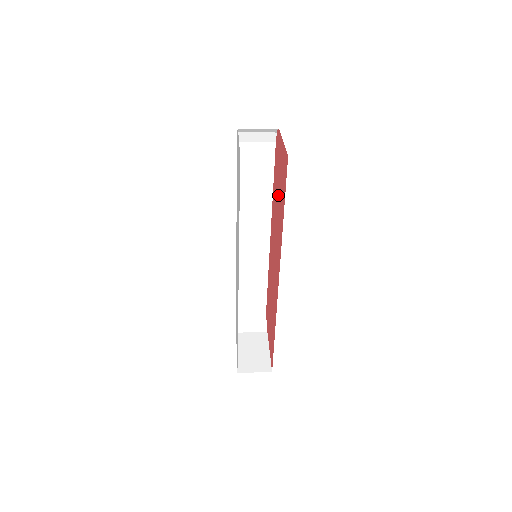
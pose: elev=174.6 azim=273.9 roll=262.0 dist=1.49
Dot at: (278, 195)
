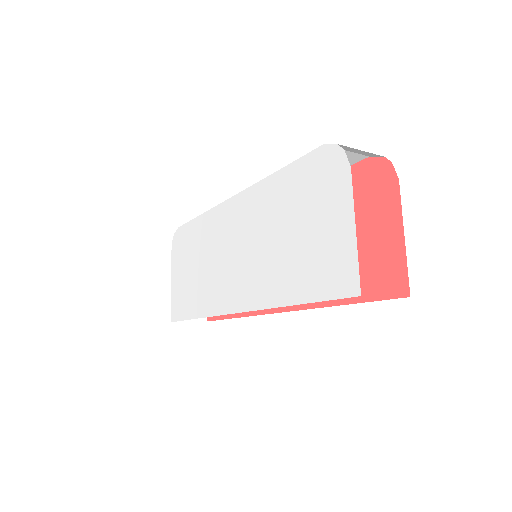
Dot at: occluded
